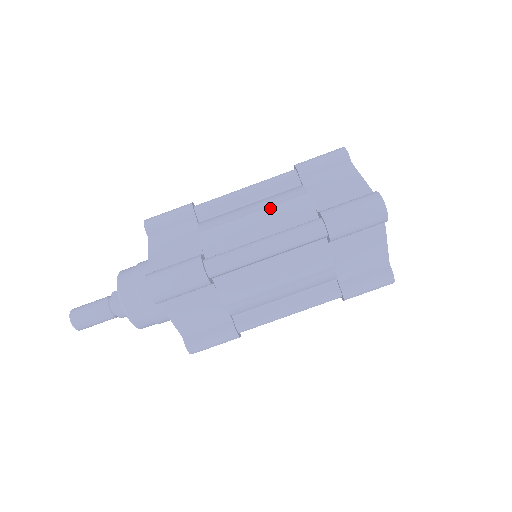
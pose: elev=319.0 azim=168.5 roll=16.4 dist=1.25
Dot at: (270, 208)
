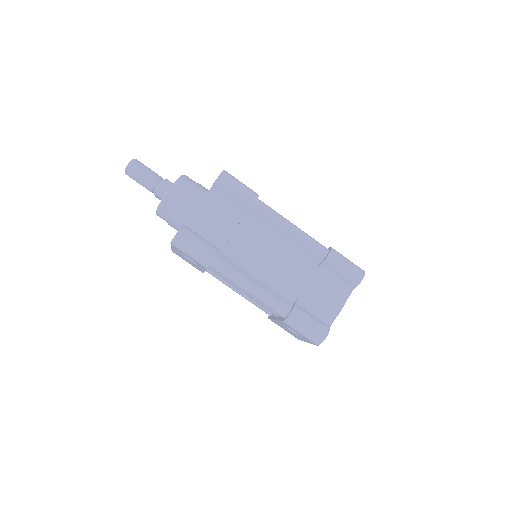
Dot at: occluded
